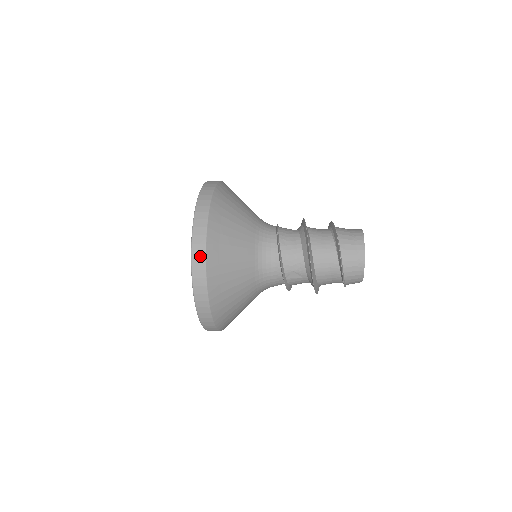
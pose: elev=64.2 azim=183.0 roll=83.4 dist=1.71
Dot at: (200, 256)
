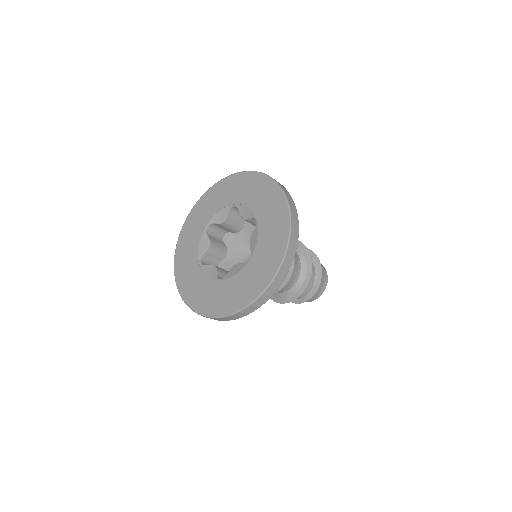
Dot at: (276, 285)
